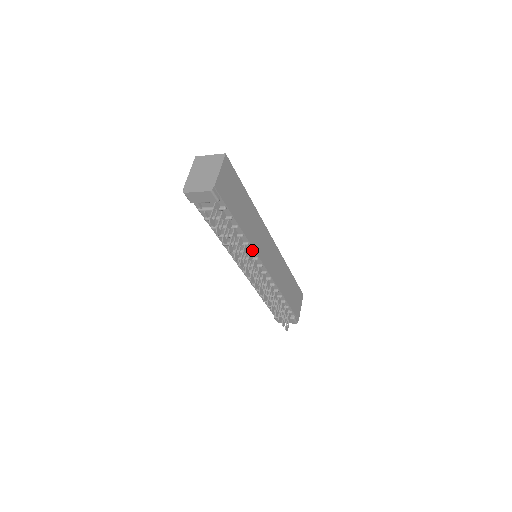
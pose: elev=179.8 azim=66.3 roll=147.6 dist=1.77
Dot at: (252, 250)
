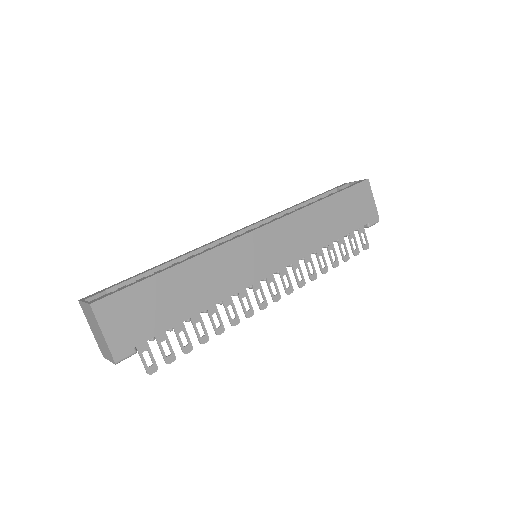
Dot at: (235, 295)
